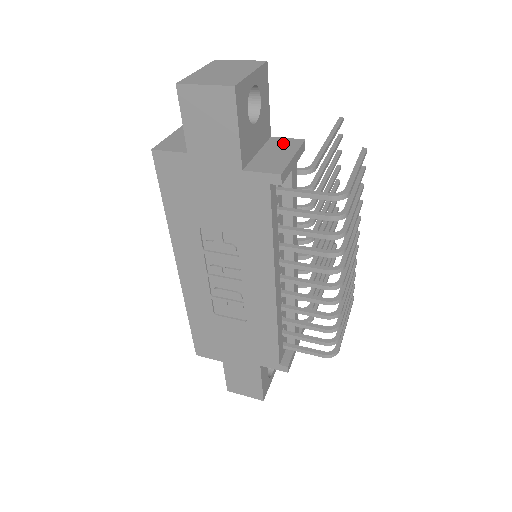
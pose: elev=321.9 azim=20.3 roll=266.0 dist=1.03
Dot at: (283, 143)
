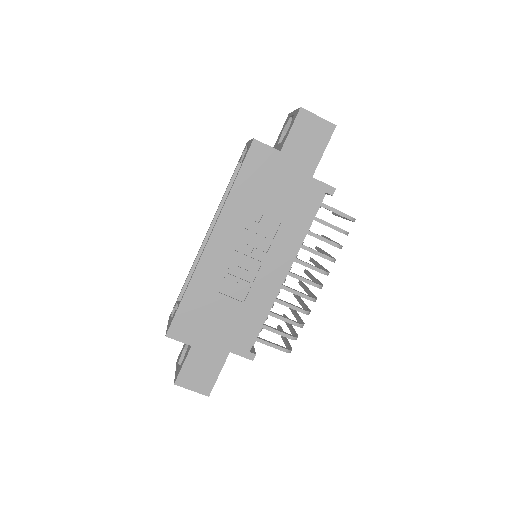
Dot at: occluded
